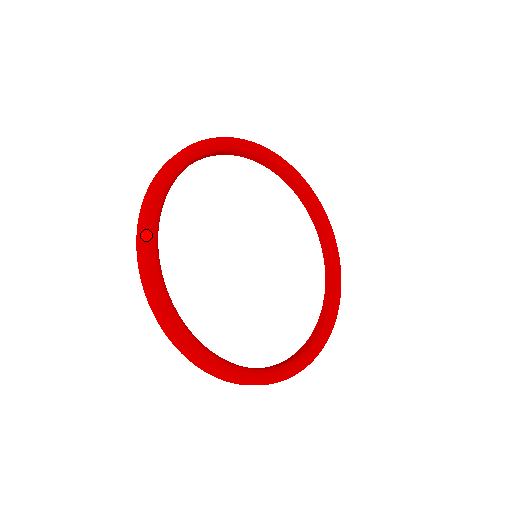
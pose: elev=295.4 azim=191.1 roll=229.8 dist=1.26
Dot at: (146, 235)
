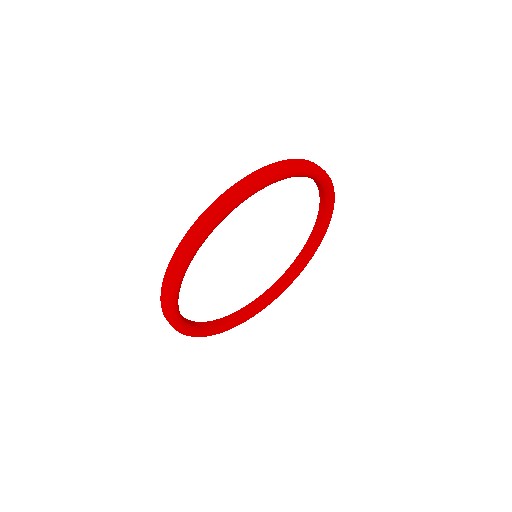
Dot at: (226, 208)
